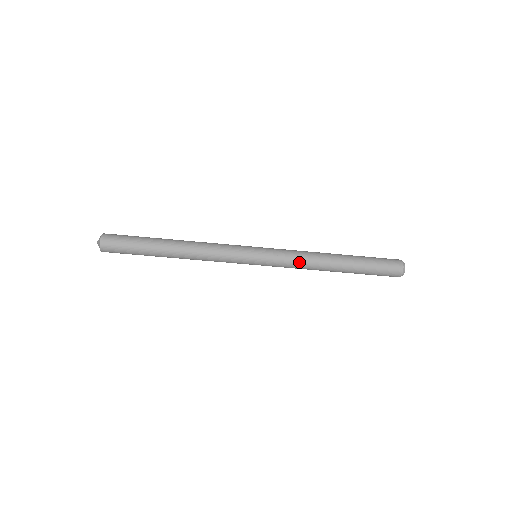
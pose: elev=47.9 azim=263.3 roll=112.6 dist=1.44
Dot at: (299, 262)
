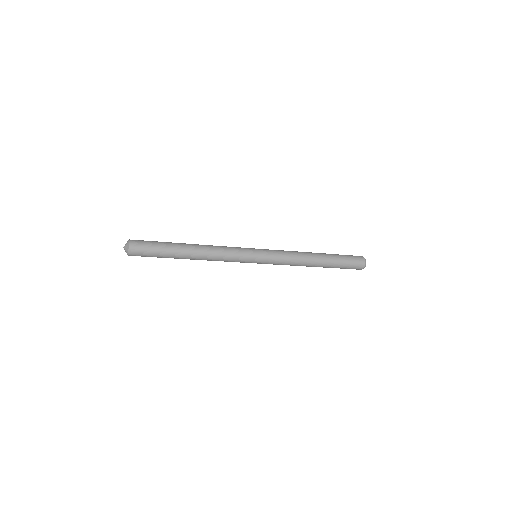
Dot at: (289, 264)
